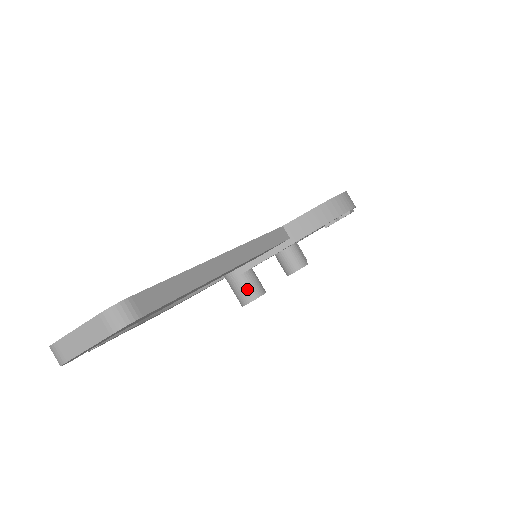
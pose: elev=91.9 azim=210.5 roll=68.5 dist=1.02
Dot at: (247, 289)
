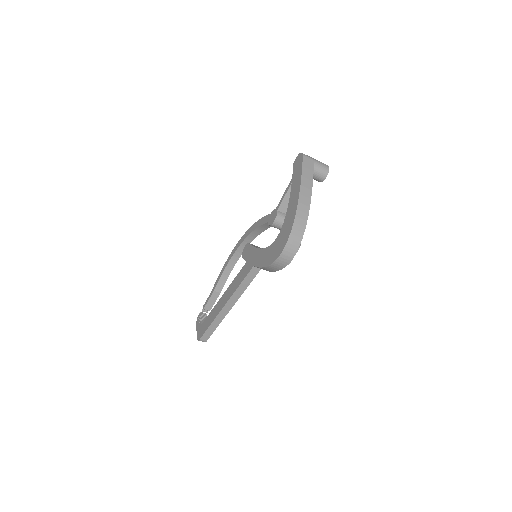
Dot at: occluded
